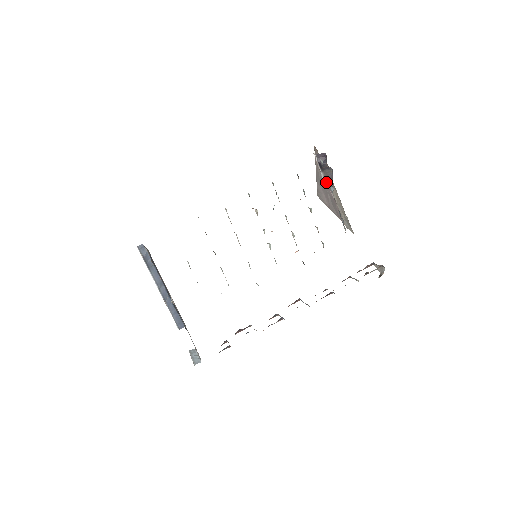
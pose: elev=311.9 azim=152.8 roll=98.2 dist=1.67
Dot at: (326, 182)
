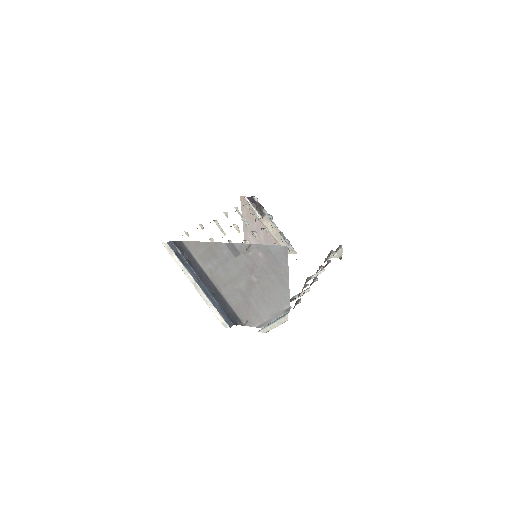
Dot at: (261, 218)
